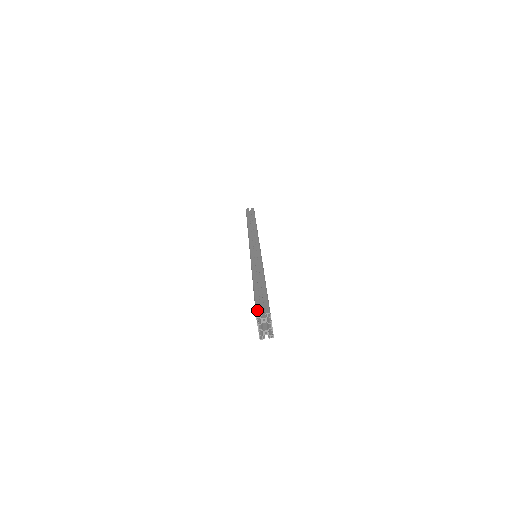
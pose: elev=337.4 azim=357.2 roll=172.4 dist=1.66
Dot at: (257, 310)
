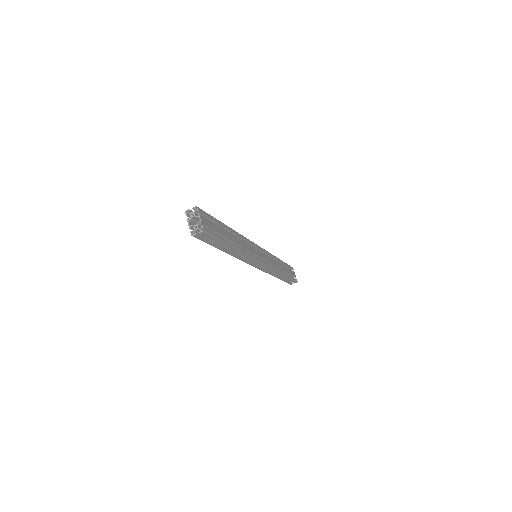
Dot at: (190, 212)
